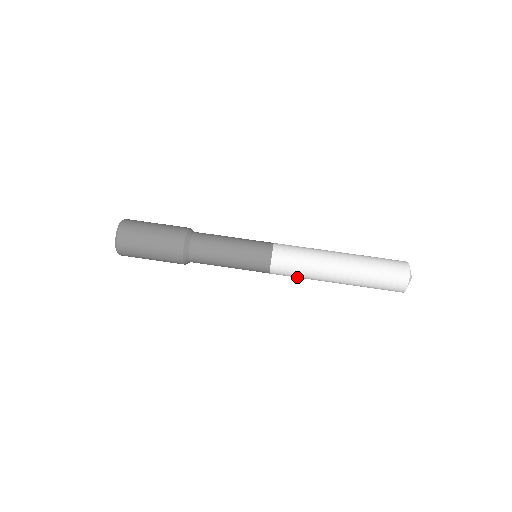
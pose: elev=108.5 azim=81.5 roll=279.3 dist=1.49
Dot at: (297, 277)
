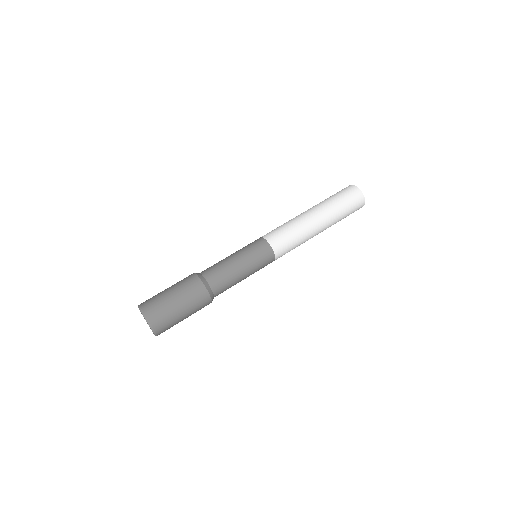
Dot at: (295, 247)
